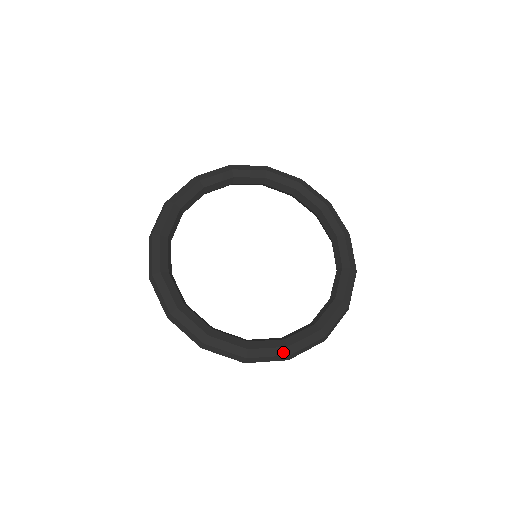
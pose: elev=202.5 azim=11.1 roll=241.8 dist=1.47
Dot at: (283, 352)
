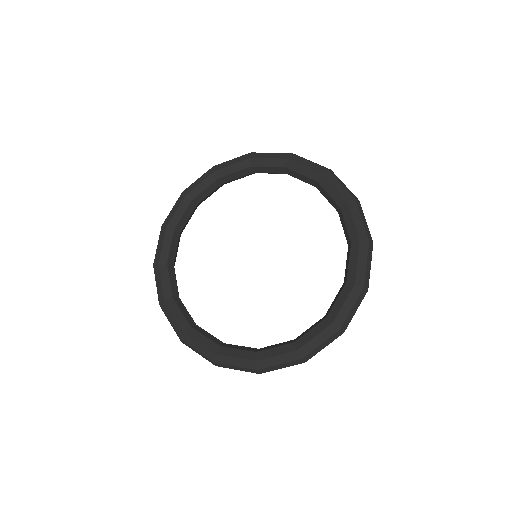
Dot at: (293, 357)
